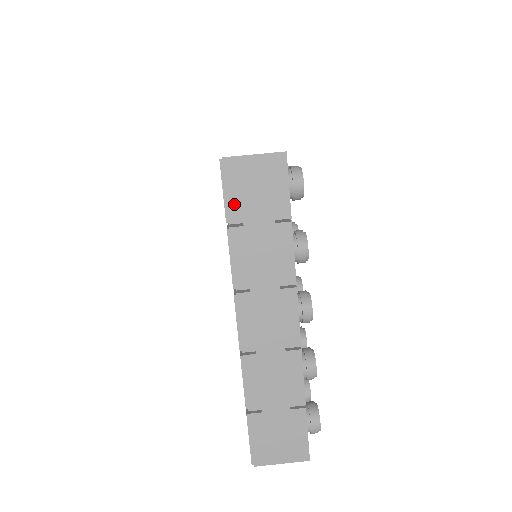
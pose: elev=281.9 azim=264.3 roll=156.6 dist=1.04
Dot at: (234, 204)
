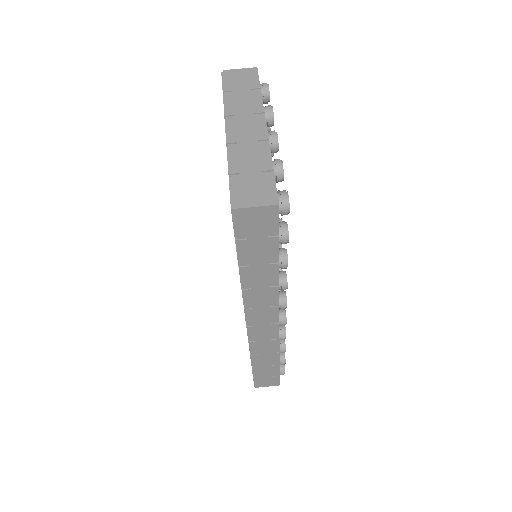
Dot at: (228, 84)
